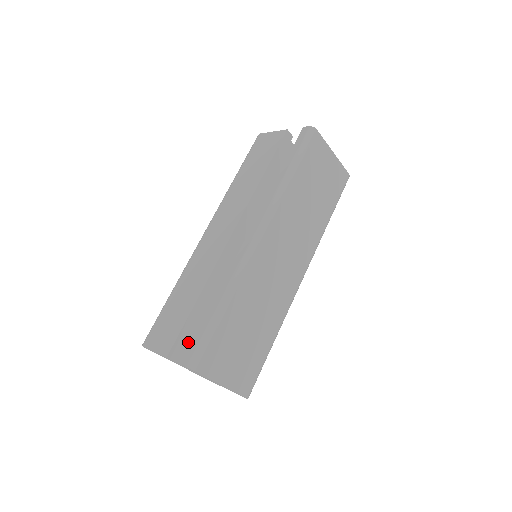
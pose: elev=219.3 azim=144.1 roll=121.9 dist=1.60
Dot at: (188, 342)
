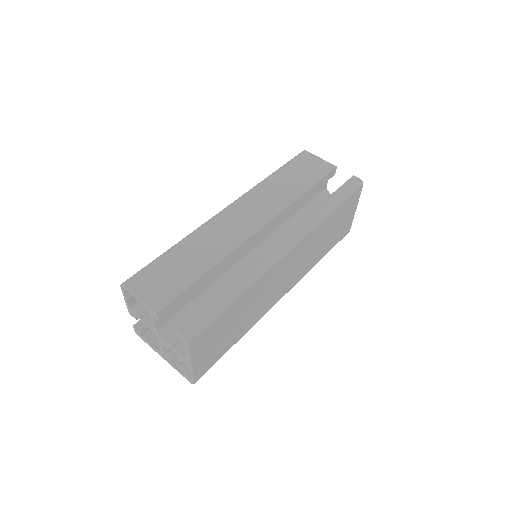
Dot at: occluded
